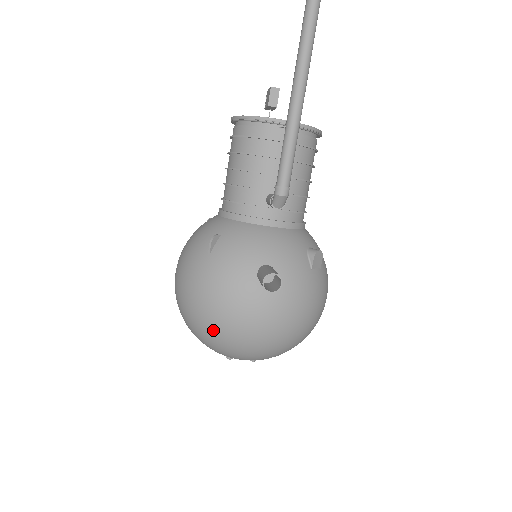
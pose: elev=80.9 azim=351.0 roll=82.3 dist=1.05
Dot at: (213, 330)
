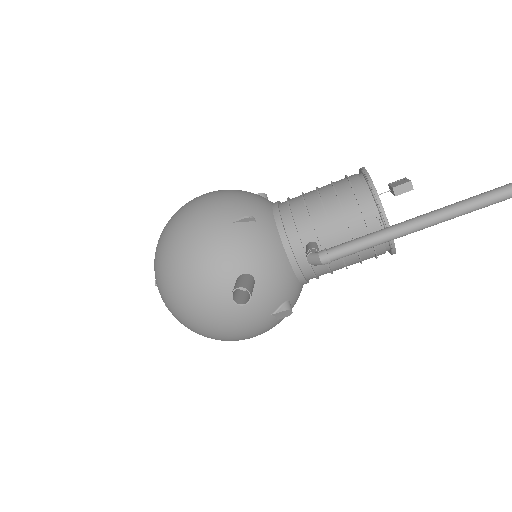
Dot at: (171, 263)
